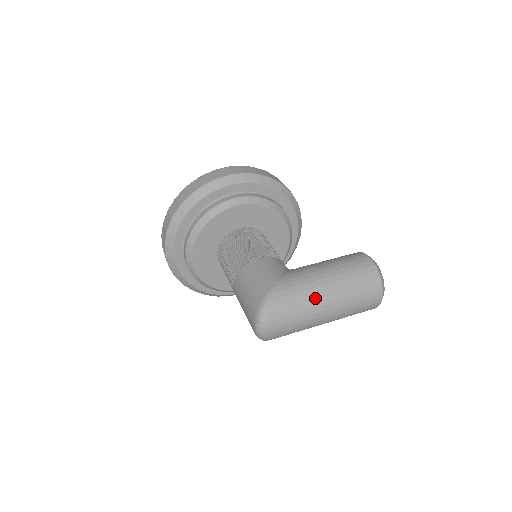
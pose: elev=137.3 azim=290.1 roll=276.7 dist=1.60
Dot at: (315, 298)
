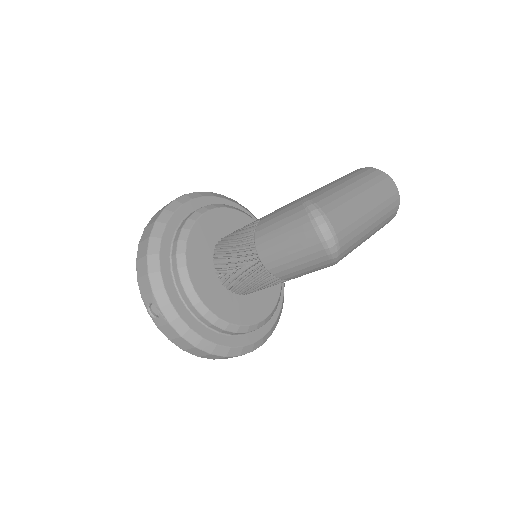
Dot at: (347, 190)
